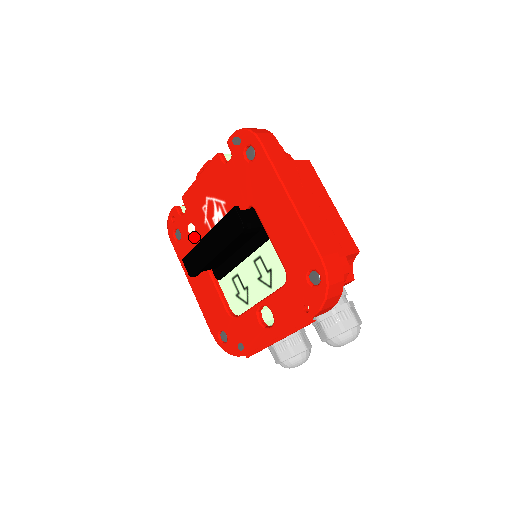
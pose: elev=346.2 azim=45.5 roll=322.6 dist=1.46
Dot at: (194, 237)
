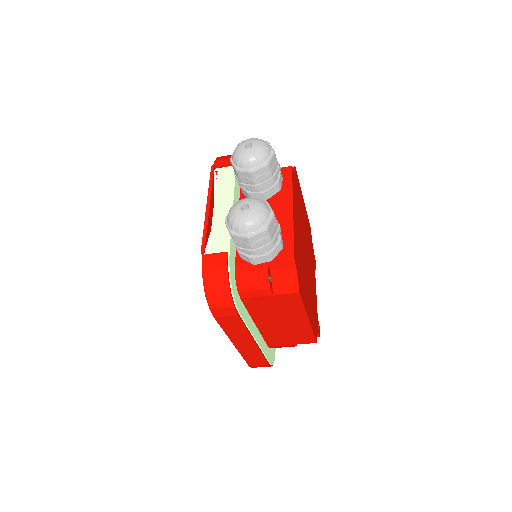
Dot at: occluded
